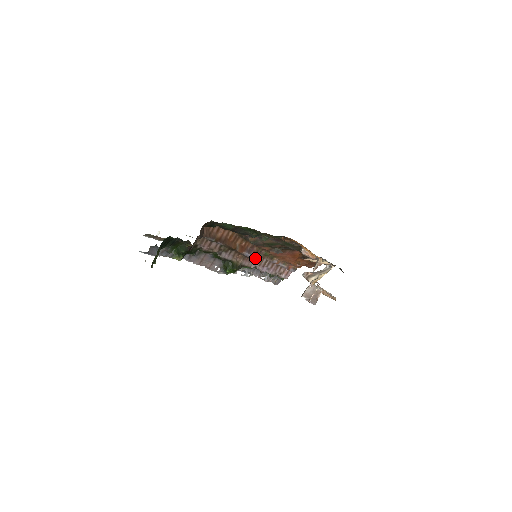
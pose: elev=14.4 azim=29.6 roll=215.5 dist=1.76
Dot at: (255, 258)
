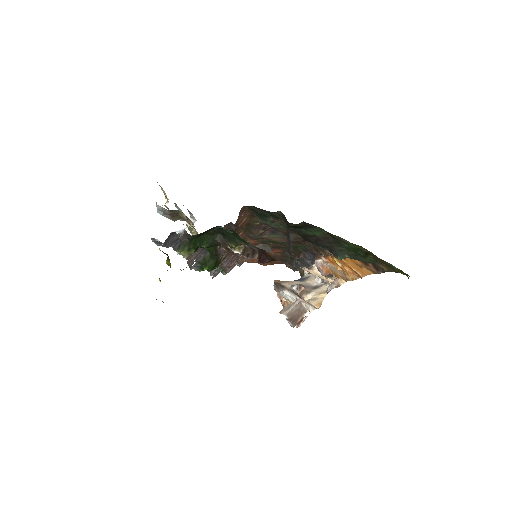
Dot at: occluded
